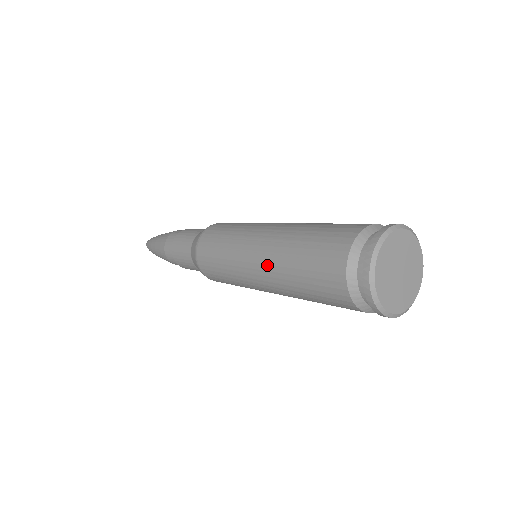
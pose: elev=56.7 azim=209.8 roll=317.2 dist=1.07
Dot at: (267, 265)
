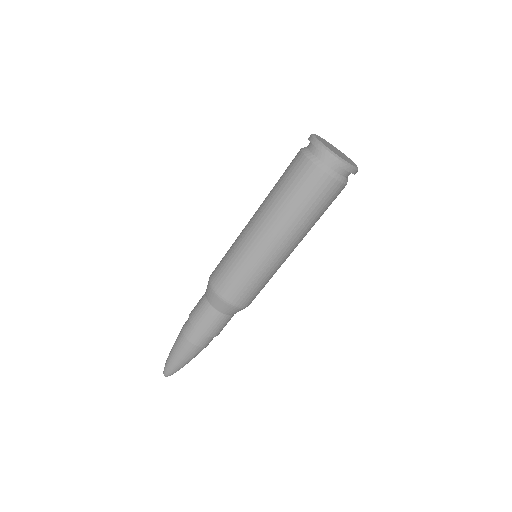
Dot at: (263, 216)
